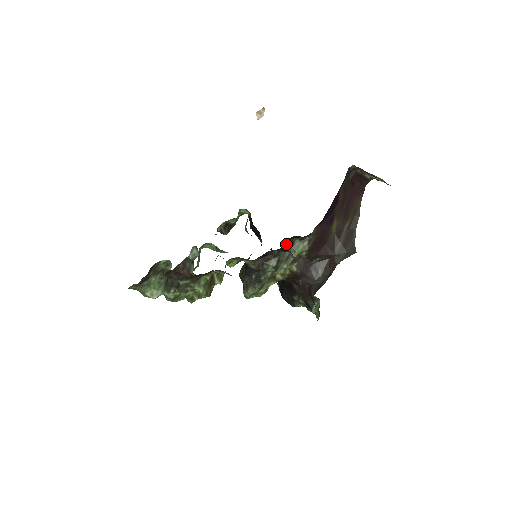
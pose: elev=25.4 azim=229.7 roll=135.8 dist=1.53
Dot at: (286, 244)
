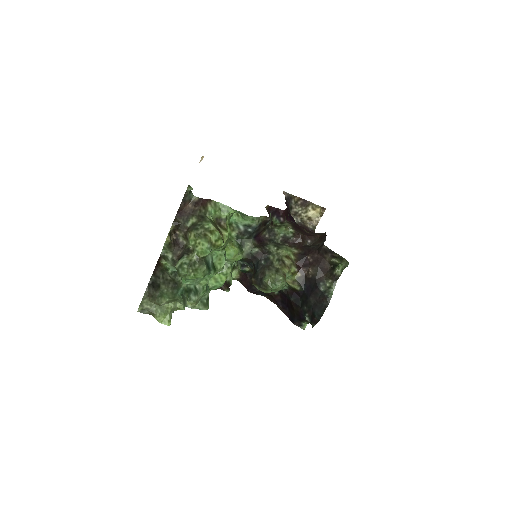
Dot at: (270, 223)
